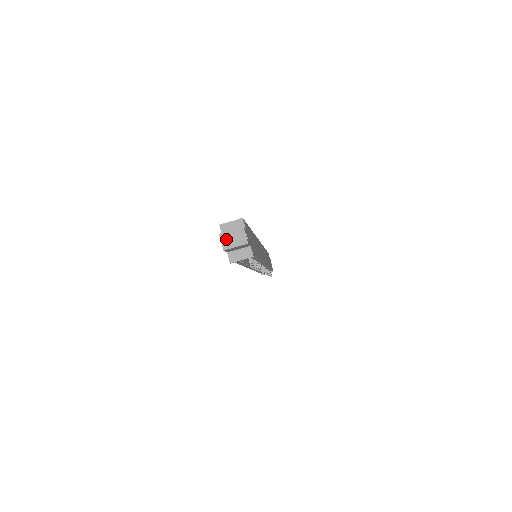
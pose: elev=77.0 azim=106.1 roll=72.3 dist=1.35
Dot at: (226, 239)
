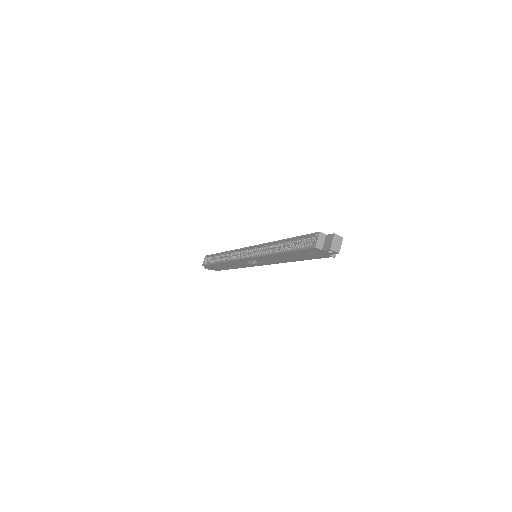
Dot at: (335, 248)
